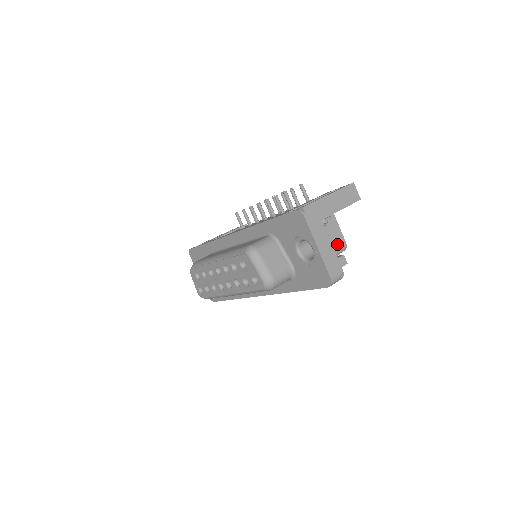
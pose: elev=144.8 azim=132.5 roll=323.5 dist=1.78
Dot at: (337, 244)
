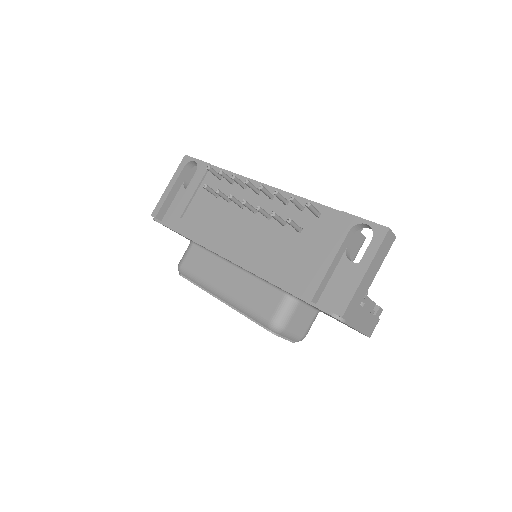
Dot at: (373, 302)
